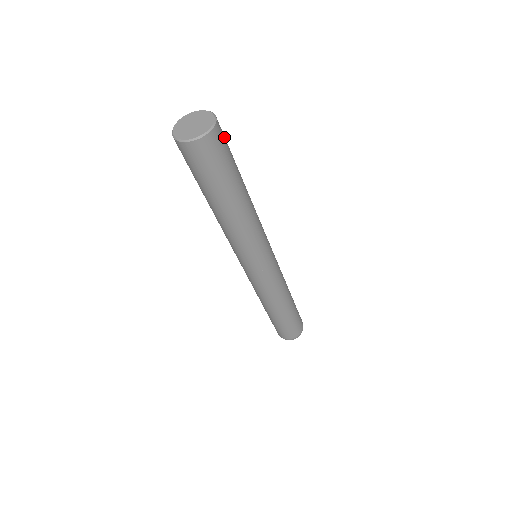
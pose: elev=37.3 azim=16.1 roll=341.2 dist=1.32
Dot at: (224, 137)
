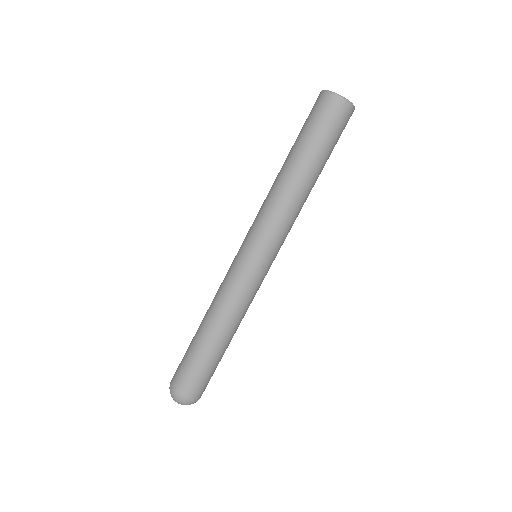
Dot at: occluded
